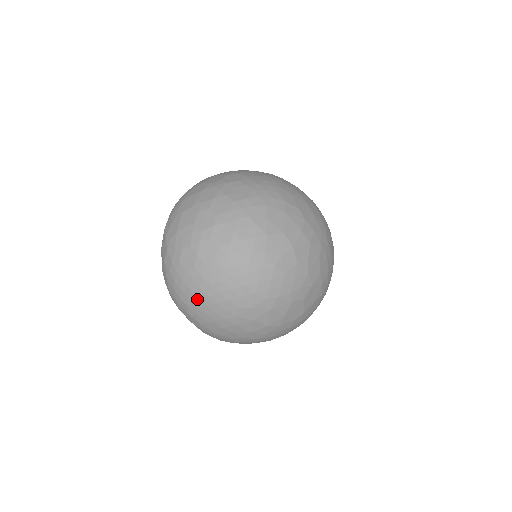
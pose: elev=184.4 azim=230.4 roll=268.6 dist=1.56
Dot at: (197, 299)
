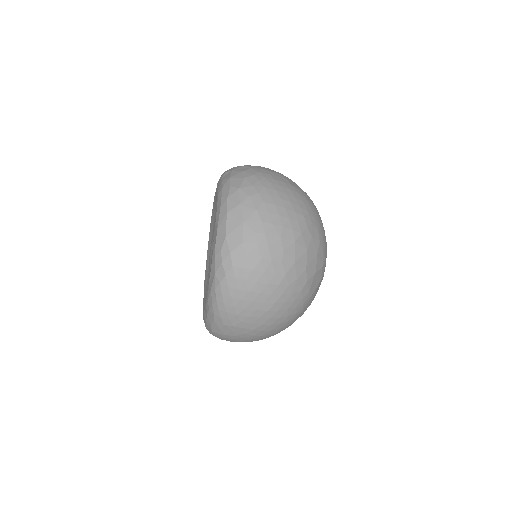
Dot at: (279, 199)
